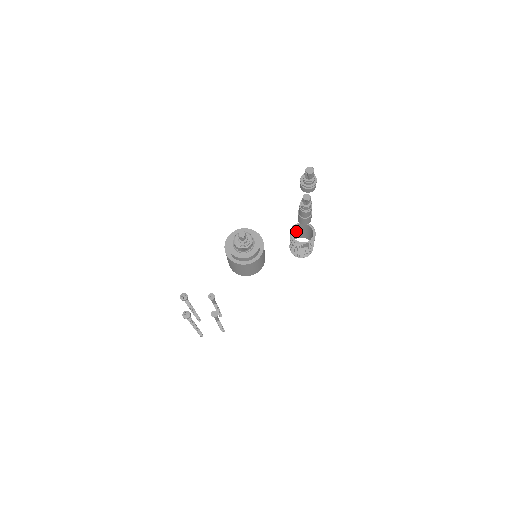
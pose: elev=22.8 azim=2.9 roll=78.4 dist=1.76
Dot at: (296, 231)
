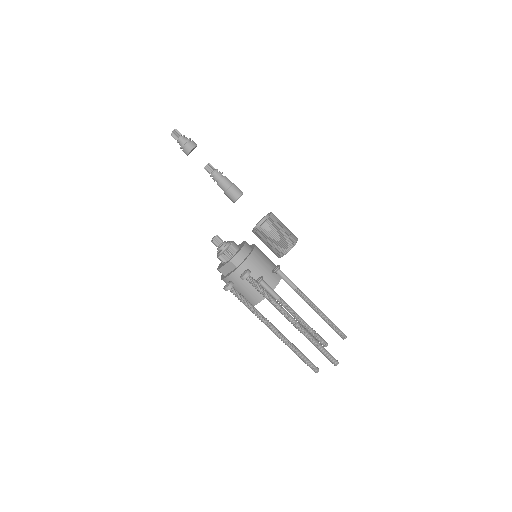
Dot at: occluded
